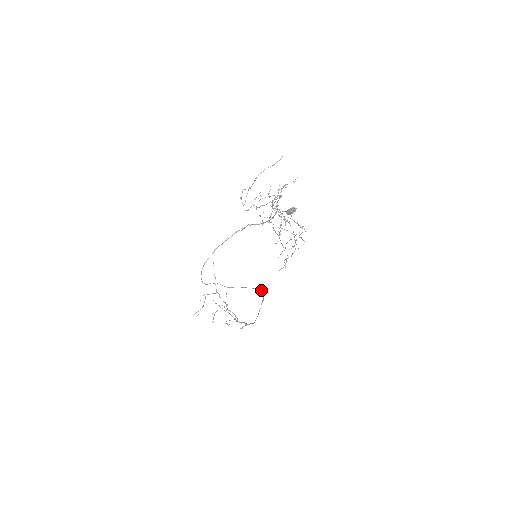
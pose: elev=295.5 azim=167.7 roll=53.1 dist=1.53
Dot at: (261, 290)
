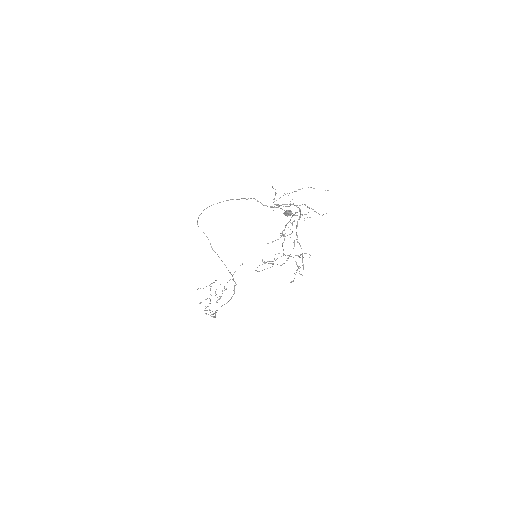
Dot at: (235, 282)
